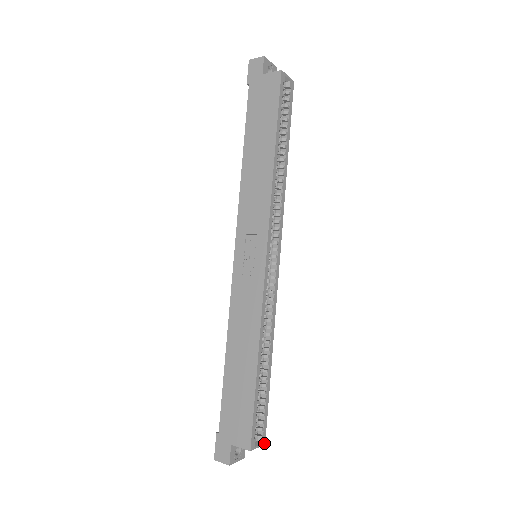
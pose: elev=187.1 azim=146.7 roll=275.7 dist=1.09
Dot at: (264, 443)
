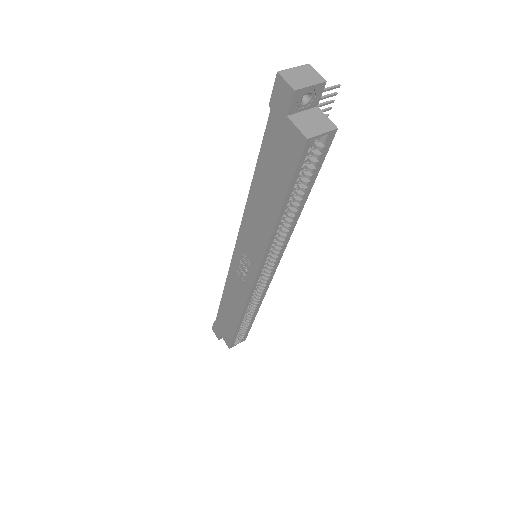
Dot at: occluded
